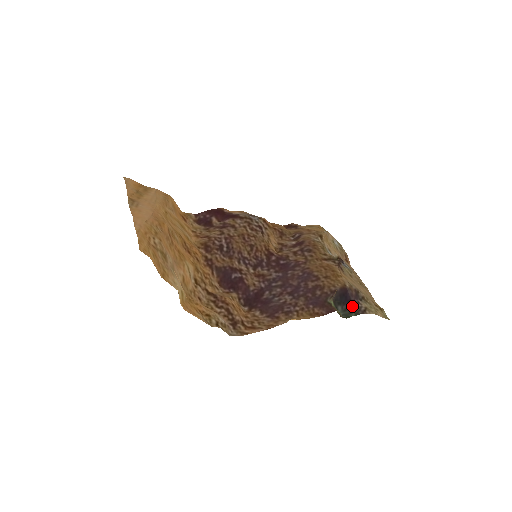
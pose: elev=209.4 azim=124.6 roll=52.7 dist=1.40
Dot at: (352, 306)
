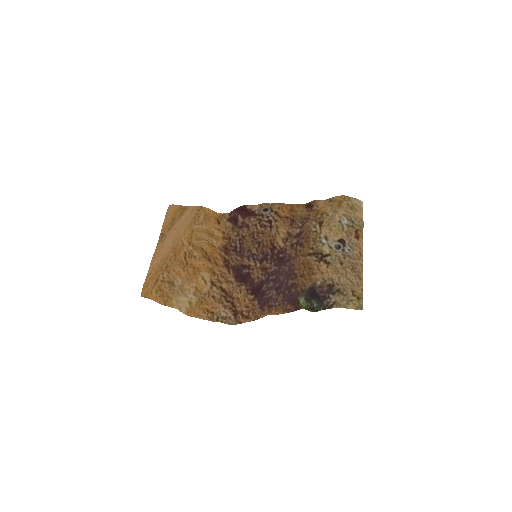
Dot at: (321, 301)
